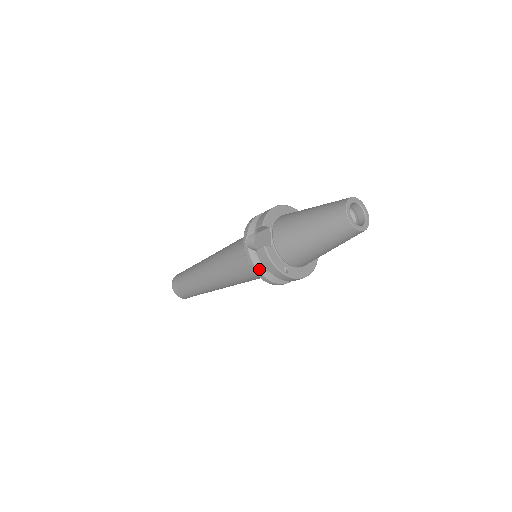
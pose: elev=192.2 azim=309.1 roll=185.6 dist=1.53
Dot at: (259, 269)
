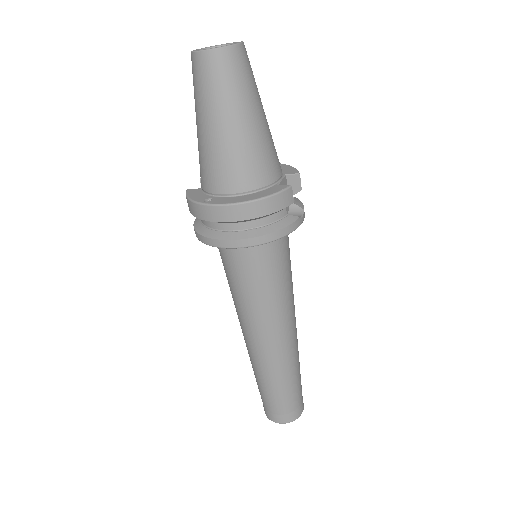
Dot at: (199, 230)
